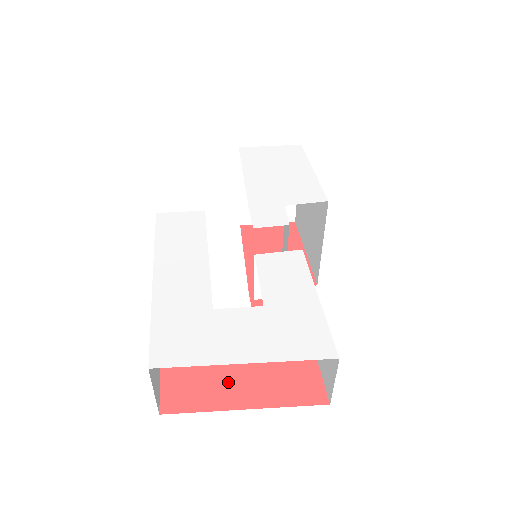
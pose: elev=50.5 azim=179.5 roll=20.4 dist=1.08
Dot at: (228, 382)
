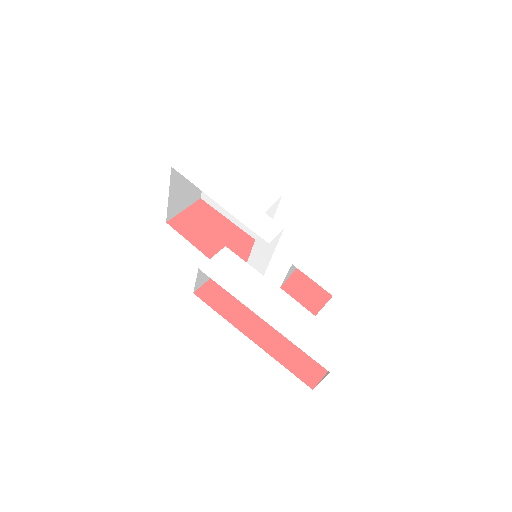
Dot at: occluded
